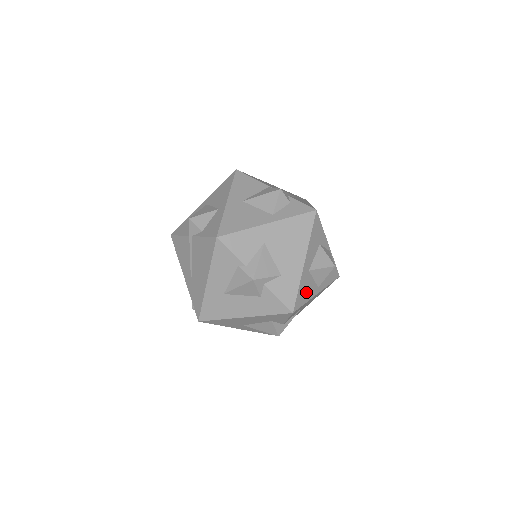
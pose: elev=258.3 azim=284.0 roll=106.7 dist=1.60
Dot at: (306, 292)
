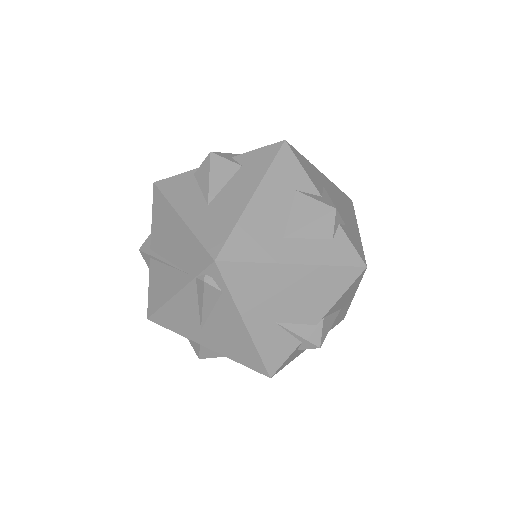
Dot at: occluded
